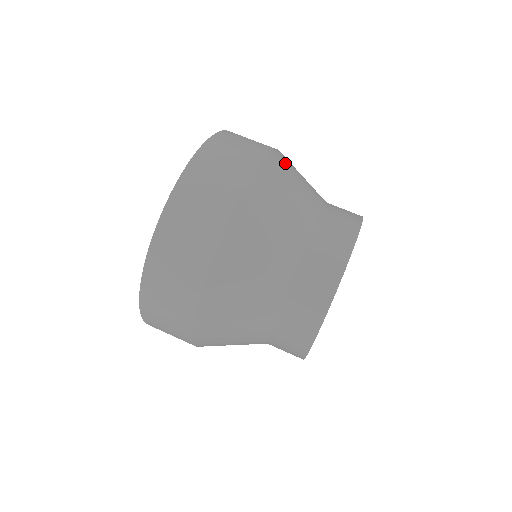
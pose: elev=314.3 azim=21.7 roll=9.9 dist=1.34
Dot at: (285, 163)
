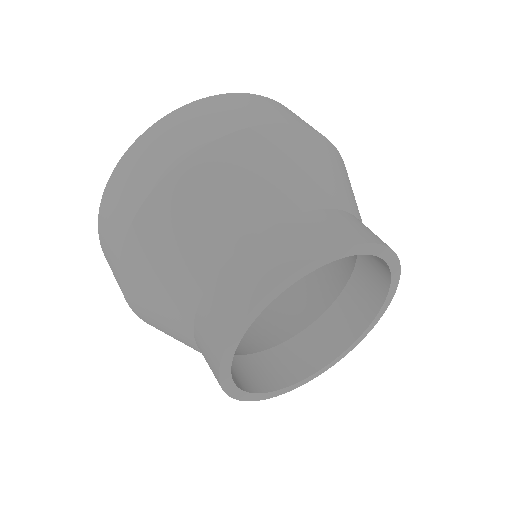
Dot at: (233, 156)
